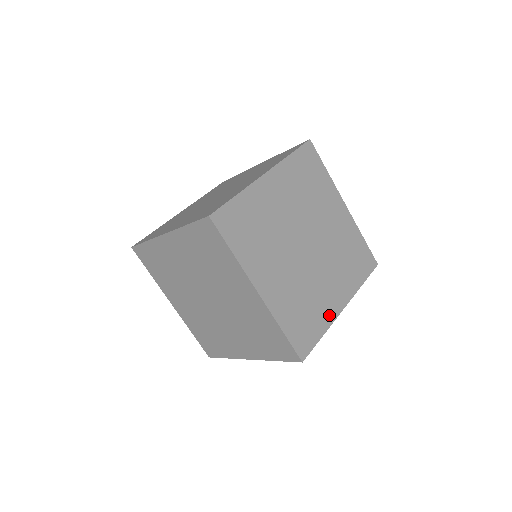
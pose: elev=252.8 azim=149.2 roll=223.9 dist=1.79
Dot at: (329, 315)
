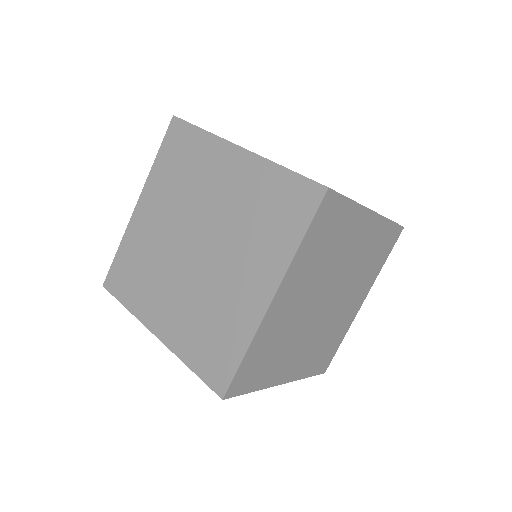
Dot at: (273, 378)
